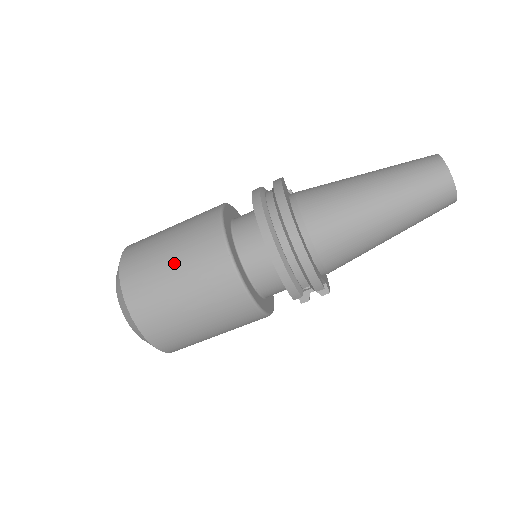
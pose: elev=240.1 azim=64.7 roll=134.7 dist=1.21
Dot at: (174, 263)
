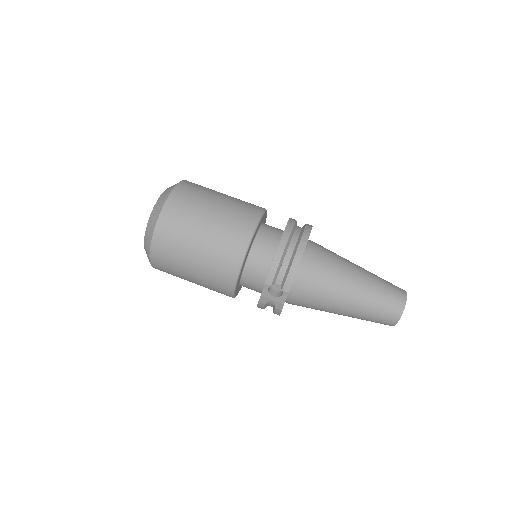
Dot at: (221, 201)
